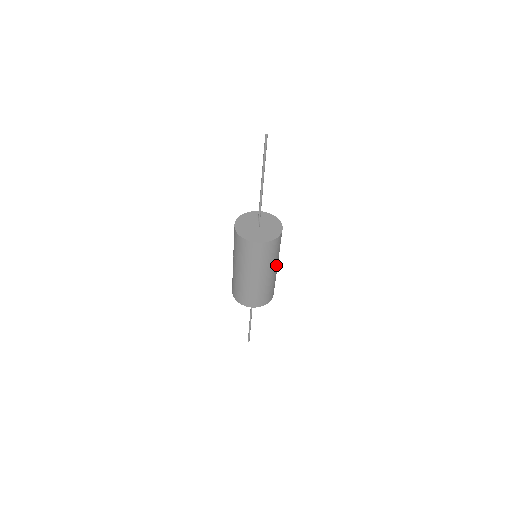
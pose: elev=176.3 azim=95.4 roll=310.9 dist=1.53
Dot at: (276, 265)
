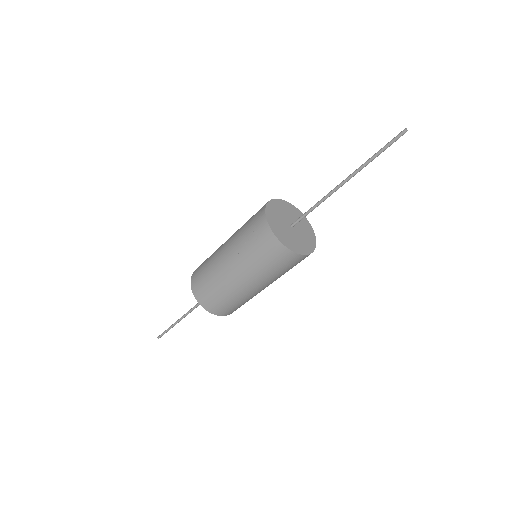
Dot at: occluded
